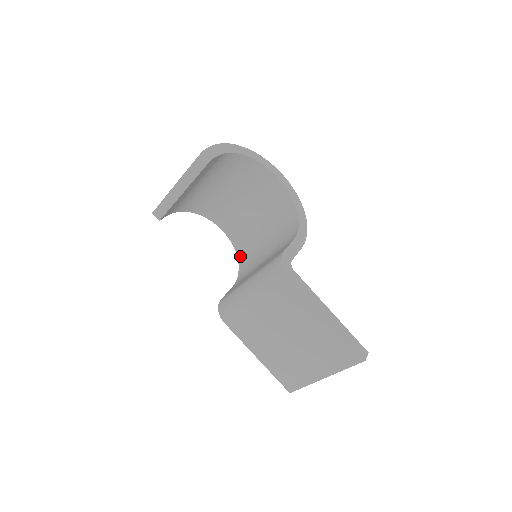
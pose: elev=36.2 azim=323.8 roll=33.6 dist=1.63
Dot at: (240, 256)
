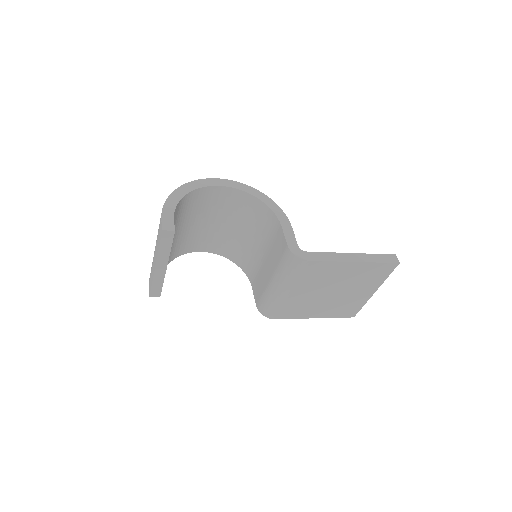
Dot at: (232, 258)
